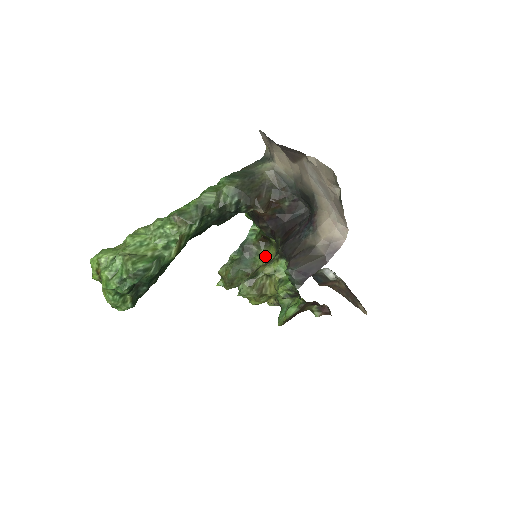
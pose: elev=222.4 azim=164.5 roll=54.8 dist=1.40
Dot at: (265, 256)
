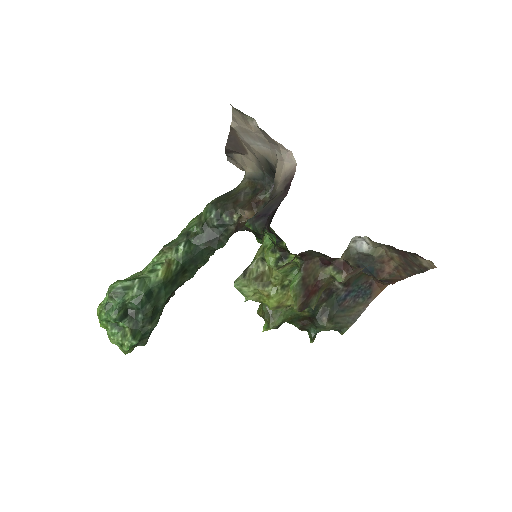
Dot at: occluded
